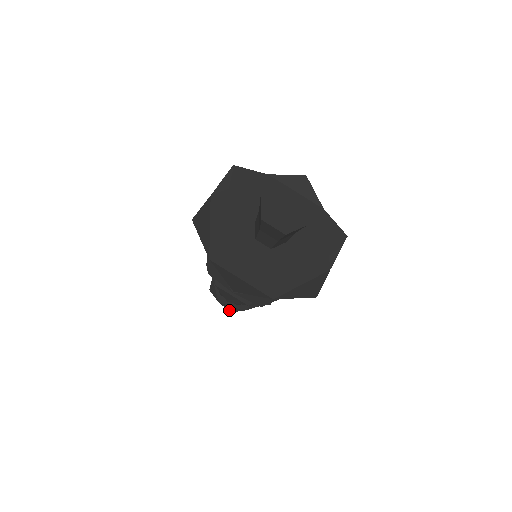
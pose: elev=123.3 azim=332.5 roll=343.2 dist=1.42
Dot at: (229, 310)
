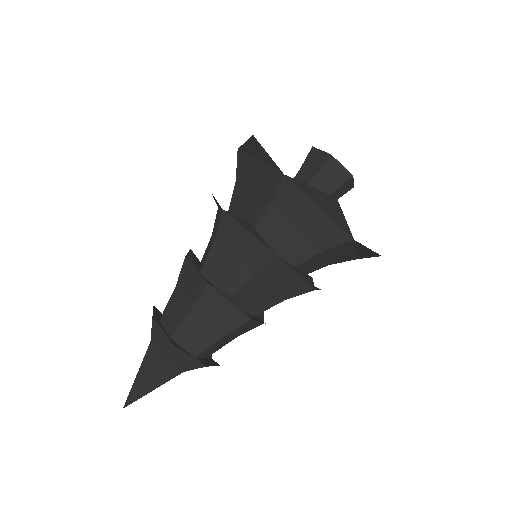
Dot at: (193, 356)
